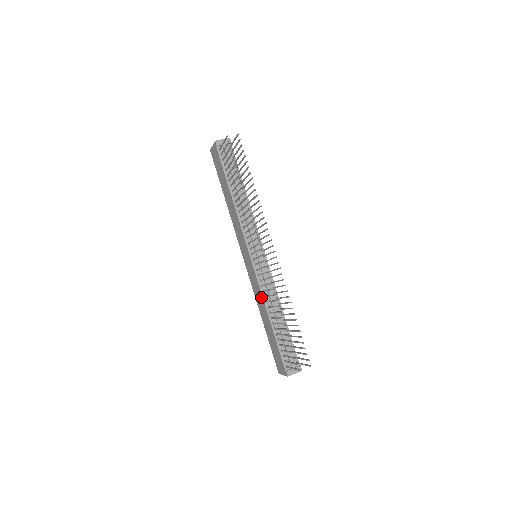
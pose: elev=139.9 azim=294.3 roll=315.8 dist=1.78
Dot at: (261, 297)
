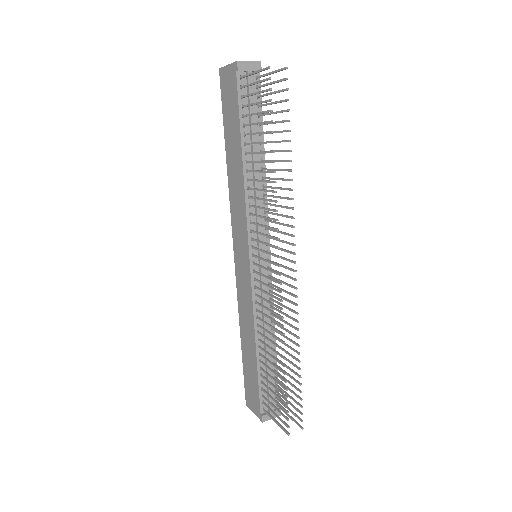
Dot at: (251, 316)
